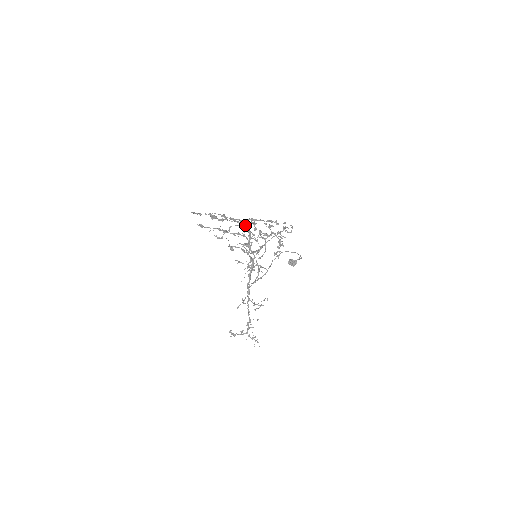
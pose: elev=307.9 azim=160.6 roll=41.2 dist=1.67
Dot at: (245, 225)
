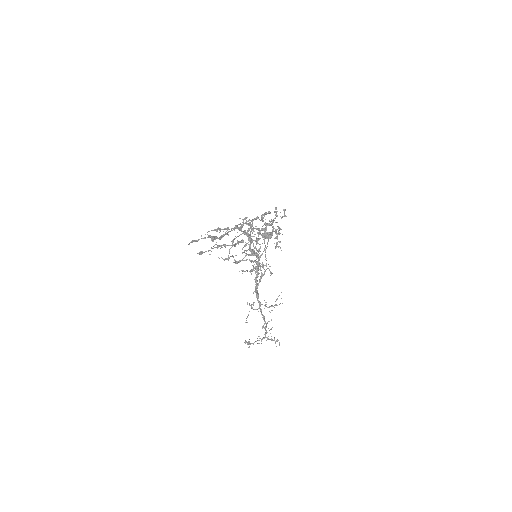
Dot at: (246, 232)
